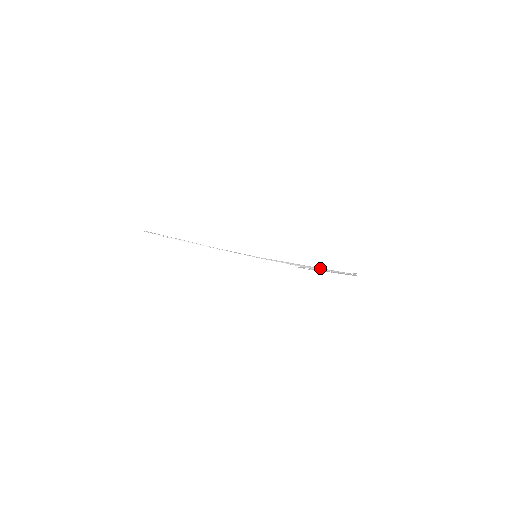
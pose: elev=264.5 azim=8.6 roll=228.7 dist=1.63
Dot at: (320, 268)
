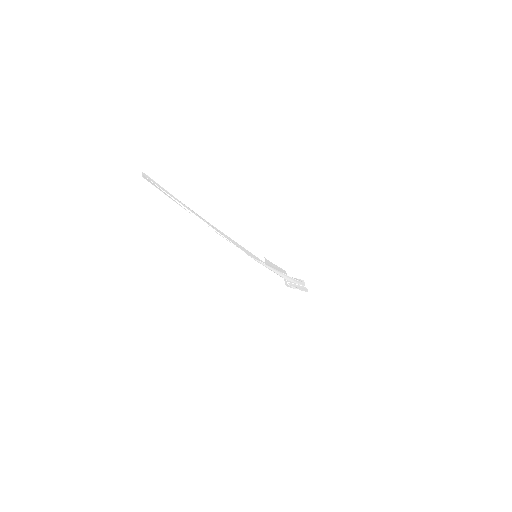
Dot at: (291, 279)
